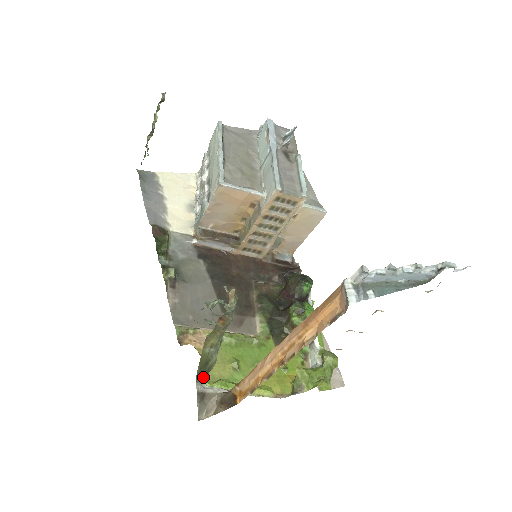
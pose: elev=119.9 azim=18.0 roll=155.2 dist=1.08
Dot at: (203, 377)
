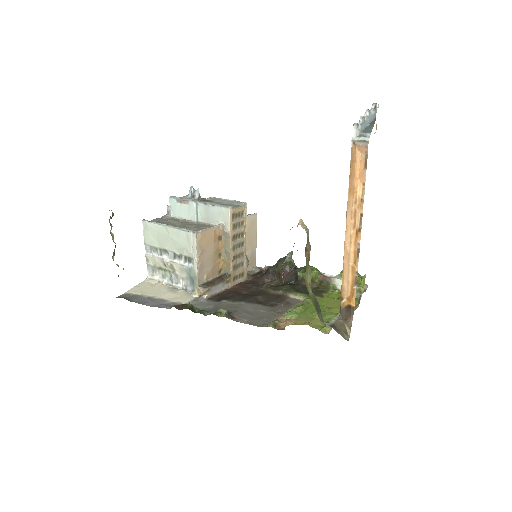
Dot at: (321, 317)
